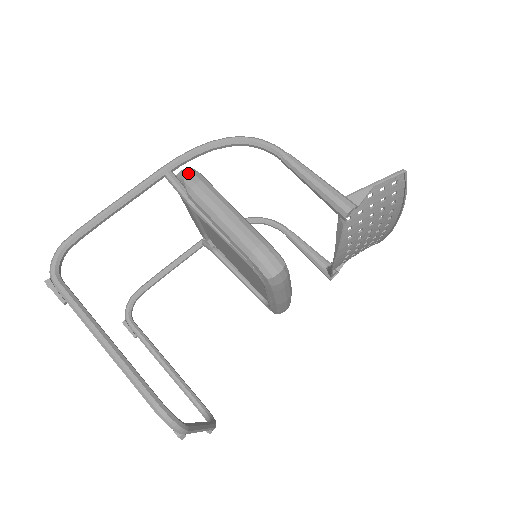
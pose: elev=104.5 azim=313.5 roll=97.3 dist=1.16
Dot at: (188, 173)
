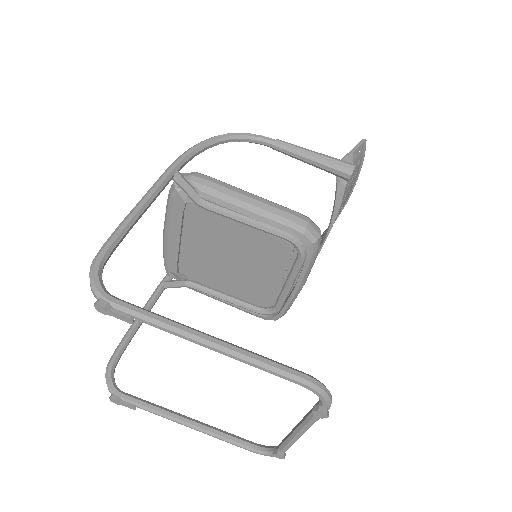
Dot at: (190, 174)
